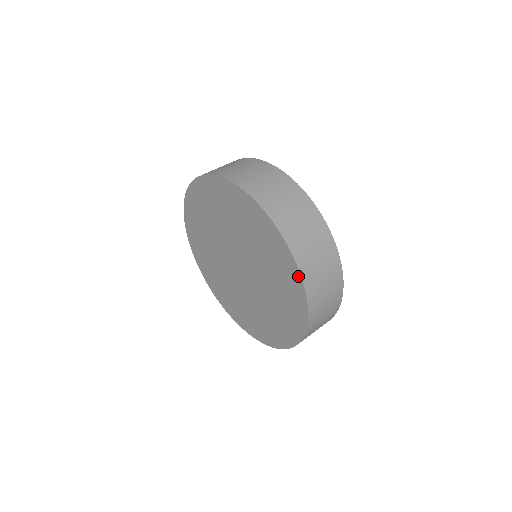
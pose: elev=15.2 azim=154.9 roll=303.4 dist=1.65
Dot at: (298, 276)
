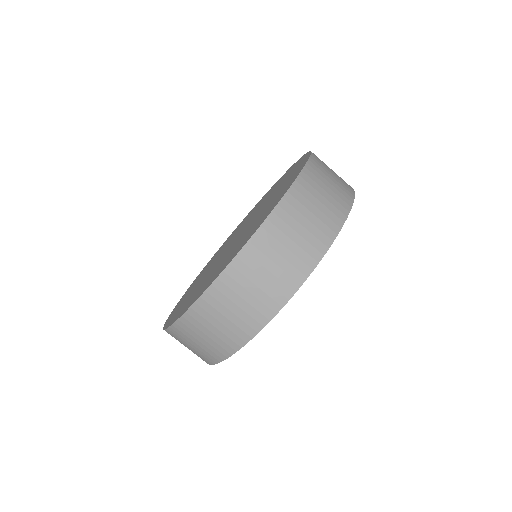
Dot at: occluded
